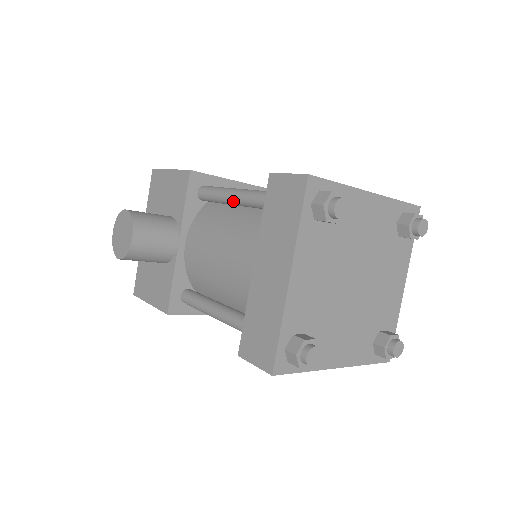
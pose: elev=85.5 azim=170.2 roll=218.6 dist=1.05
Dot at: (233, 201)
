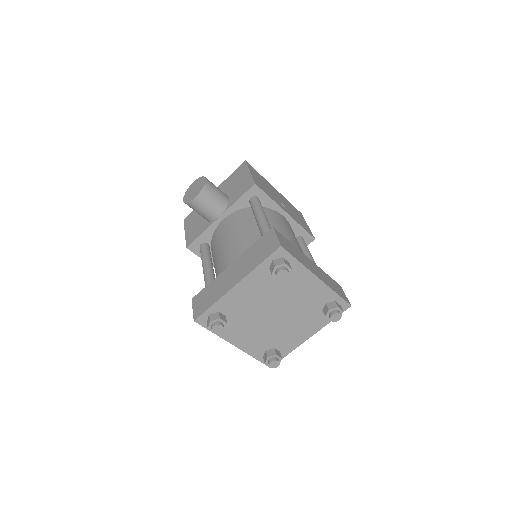
Dot at: (257, 221)
